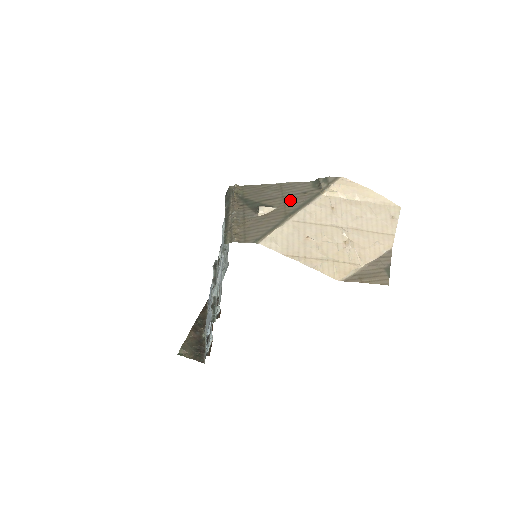
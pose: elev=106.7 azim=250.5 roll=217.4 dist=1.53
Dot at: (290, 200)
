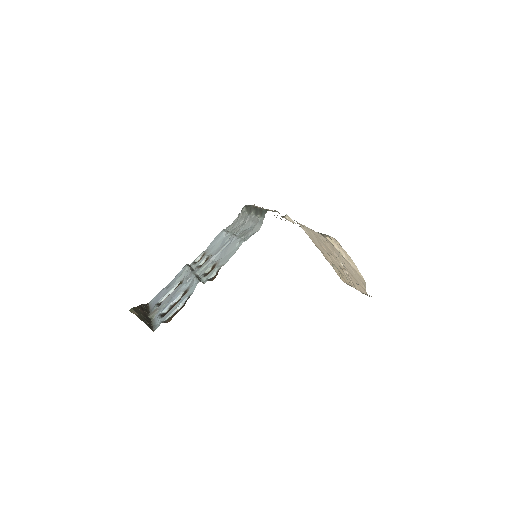
Dot at: occluded
